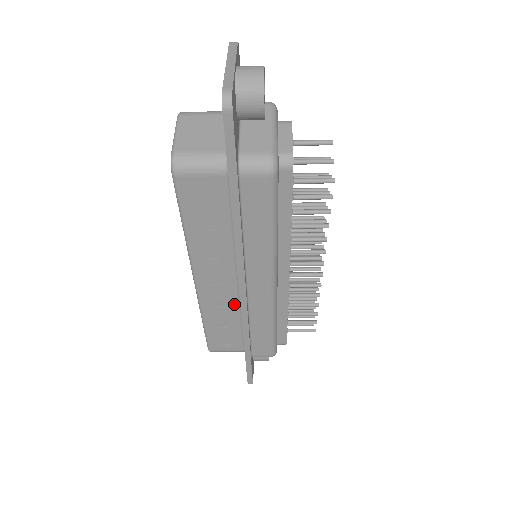
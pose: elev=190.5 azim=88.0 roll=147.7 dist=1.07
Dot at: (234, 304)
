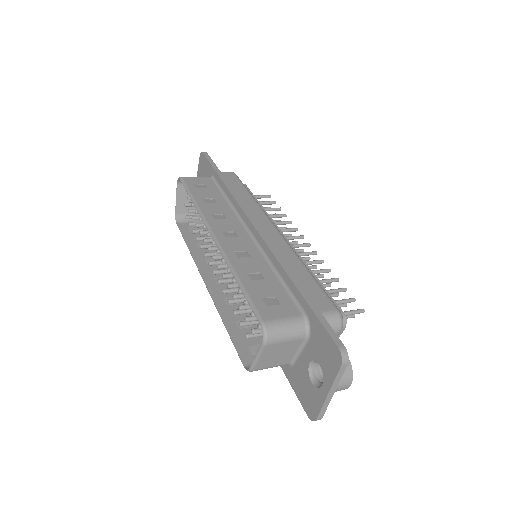
Dot at: occluded
